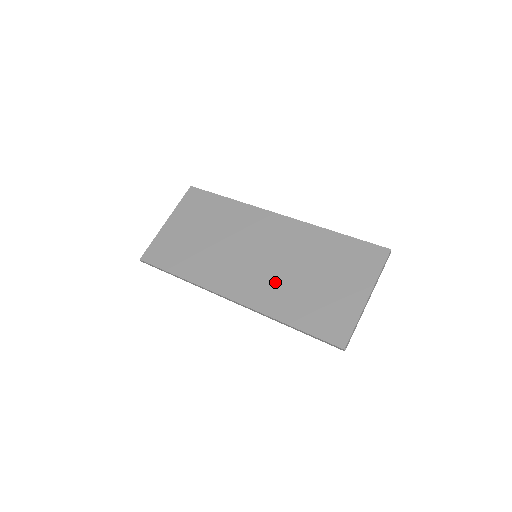
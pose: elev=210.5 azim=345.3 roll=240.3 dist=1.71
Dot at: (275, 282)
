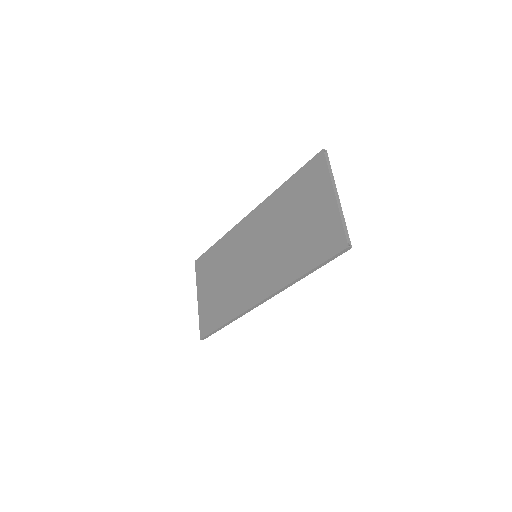
Dot at: (276, 258)
